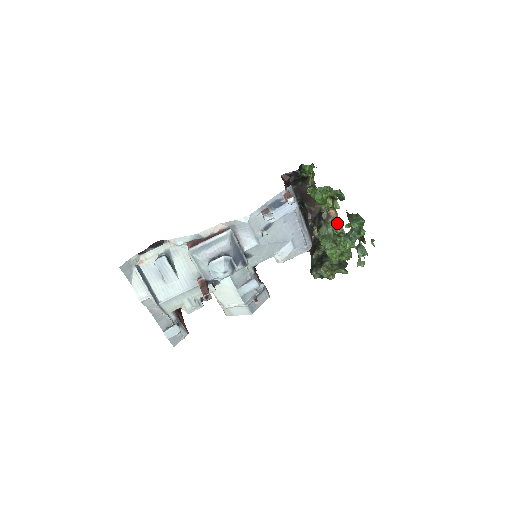
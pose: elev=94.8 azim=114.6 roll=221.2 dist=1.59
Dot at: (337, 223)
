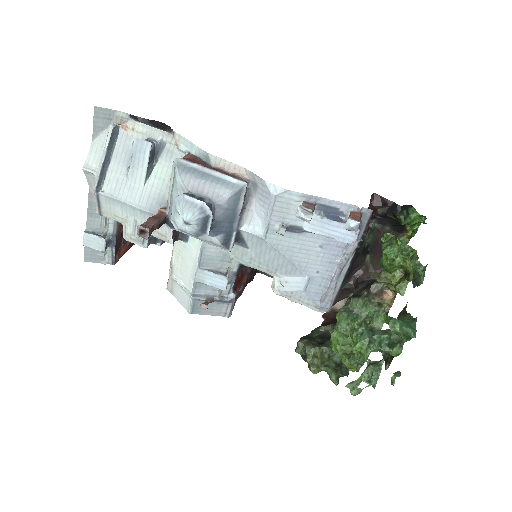
Dot at: (381, 313)
